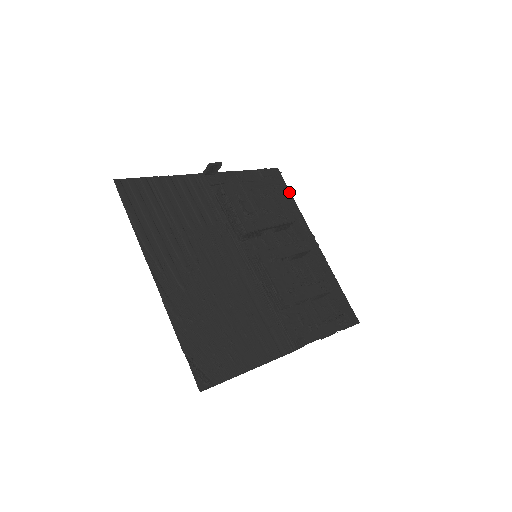
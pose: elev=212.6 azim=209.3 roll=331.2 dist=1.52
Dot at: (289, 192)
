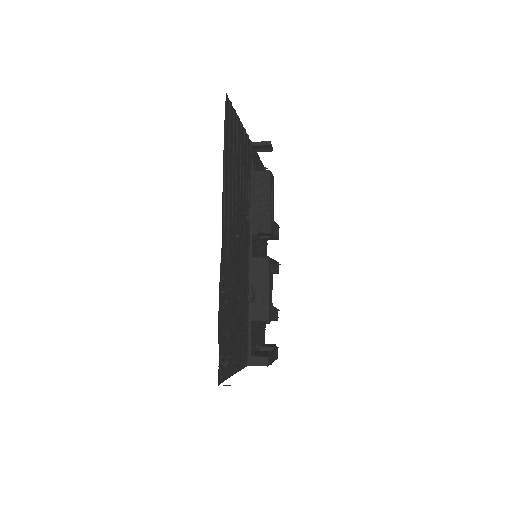
Dot at: occluded
